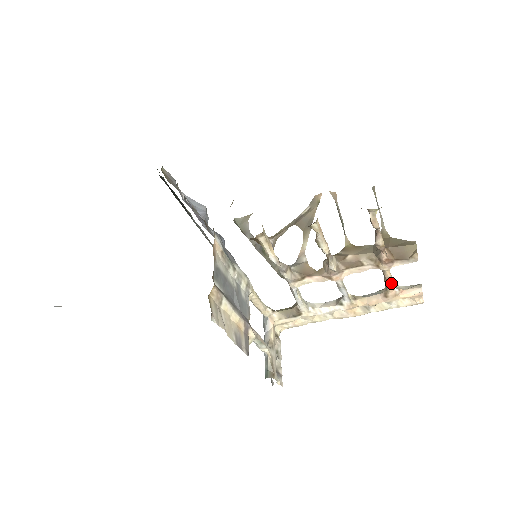
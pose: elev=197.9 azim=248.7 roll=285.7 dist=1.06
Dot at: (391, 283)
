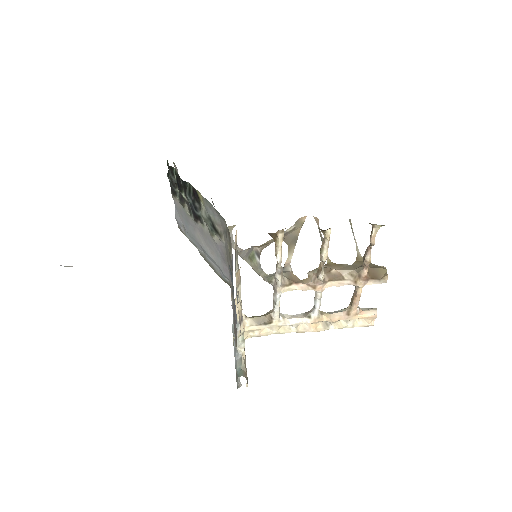
Dot at: (358, 301)
